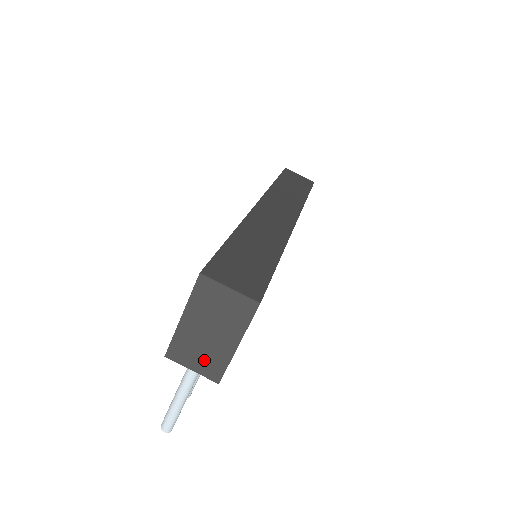
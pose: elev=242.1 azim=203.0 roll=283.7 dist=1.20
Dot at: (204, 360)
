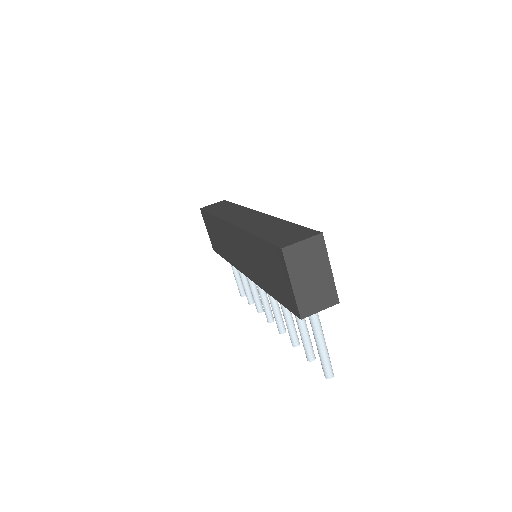
Dot at: (322, 297)
